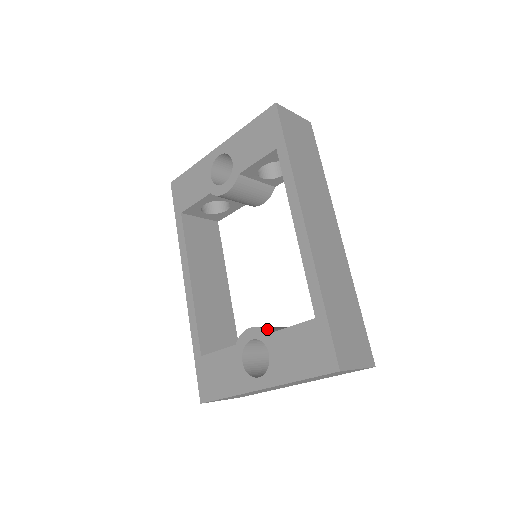
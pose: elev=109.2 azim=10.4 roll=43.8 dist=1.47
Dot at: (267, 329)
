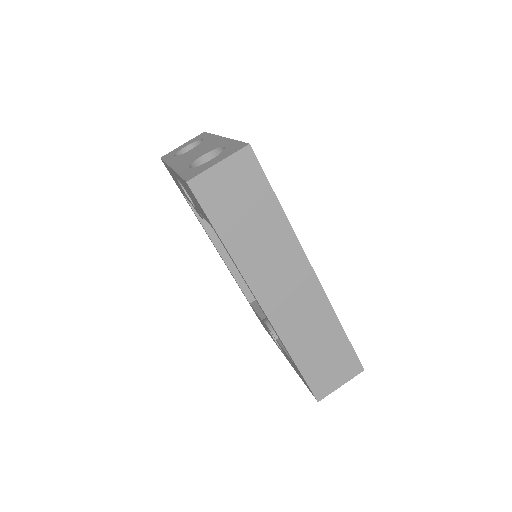
Dot at: occluded
